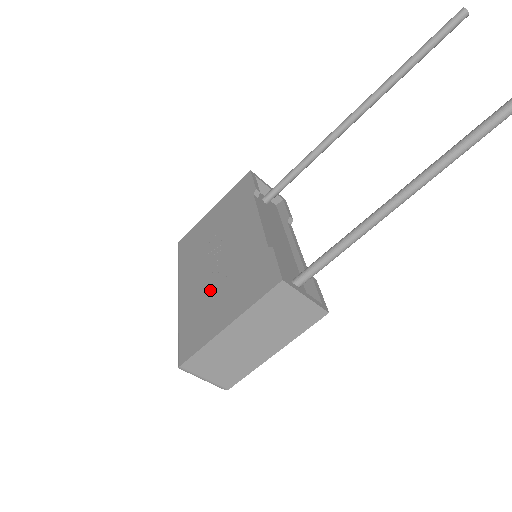
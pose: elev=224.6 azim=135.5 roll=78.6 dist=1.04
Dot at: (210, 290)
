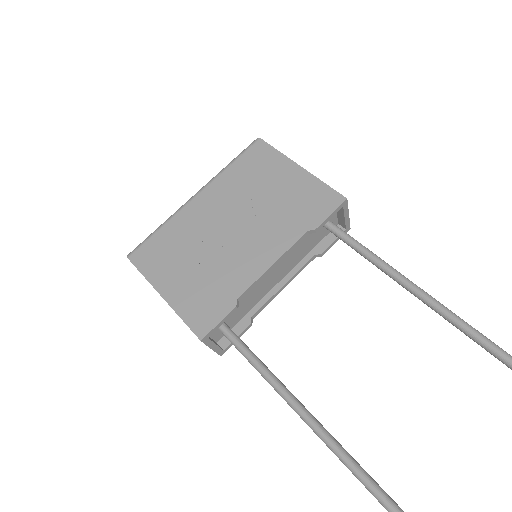
Dot at: (196, 244)
